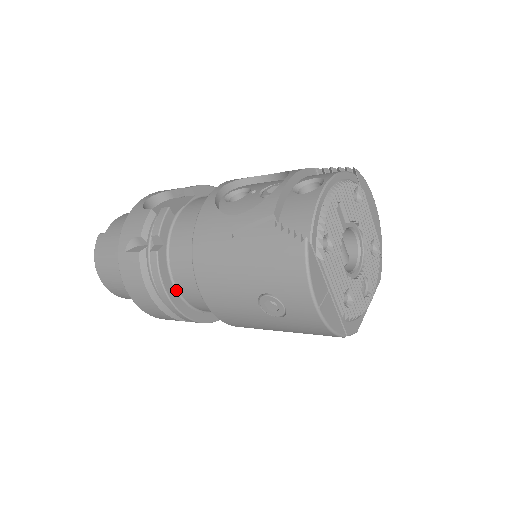
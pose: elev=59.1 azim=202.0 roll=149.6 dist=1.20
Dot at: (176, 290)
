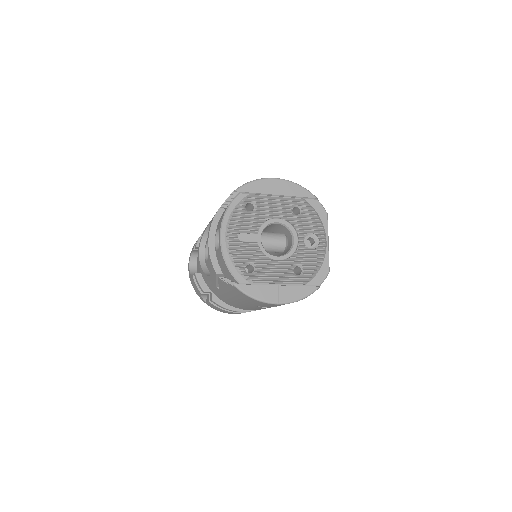
Dot at: occluded
